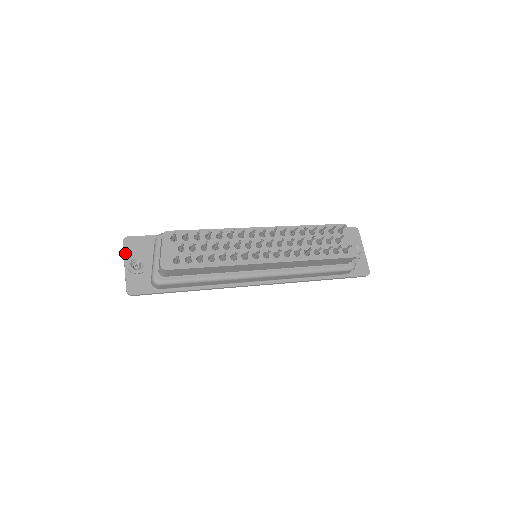
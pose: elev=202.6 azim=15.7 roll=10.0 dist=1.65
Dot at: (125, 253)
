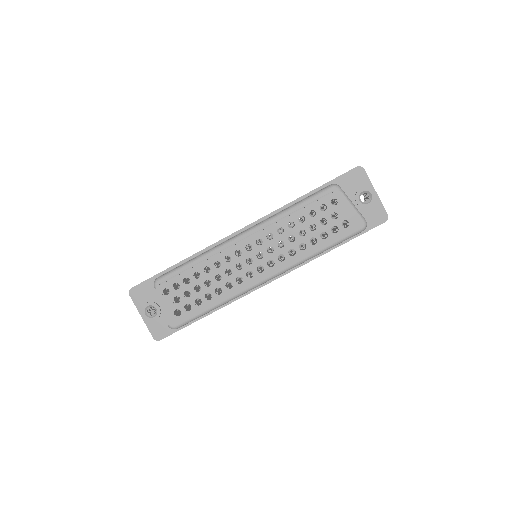
Dot at: (136, 305)
